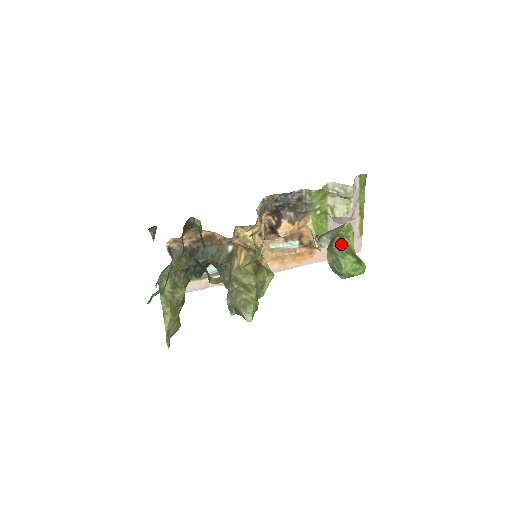
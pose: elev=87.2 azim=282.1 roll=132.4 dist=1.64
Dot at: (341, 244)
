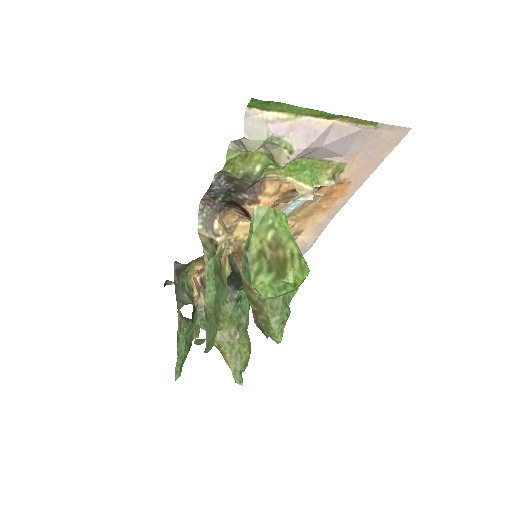
Dot at: (247, 263)
